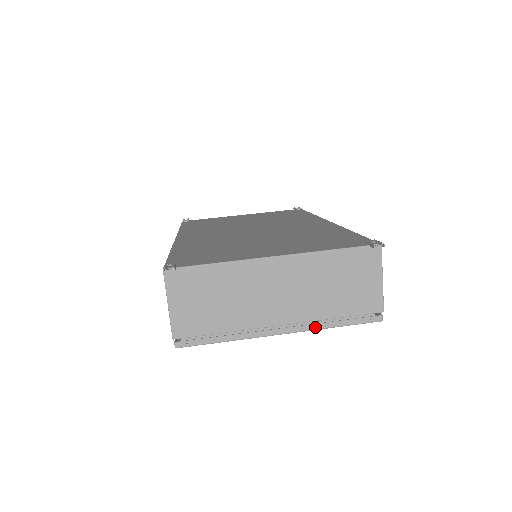
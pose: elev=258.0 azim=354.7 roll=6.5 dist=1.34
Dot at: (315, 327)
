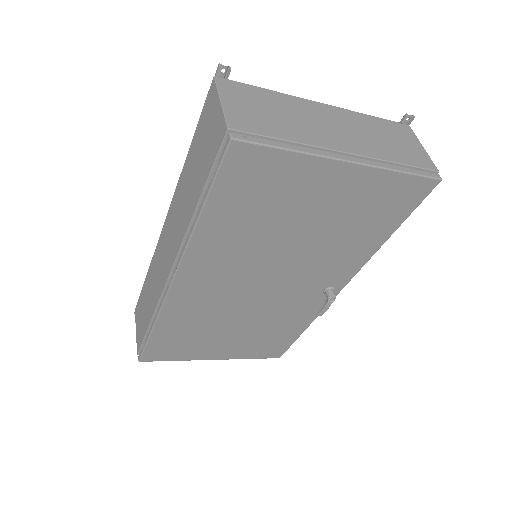
Dot at: (381, 165)
